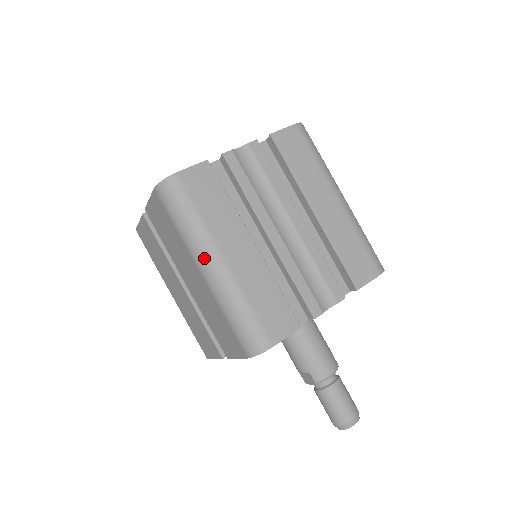
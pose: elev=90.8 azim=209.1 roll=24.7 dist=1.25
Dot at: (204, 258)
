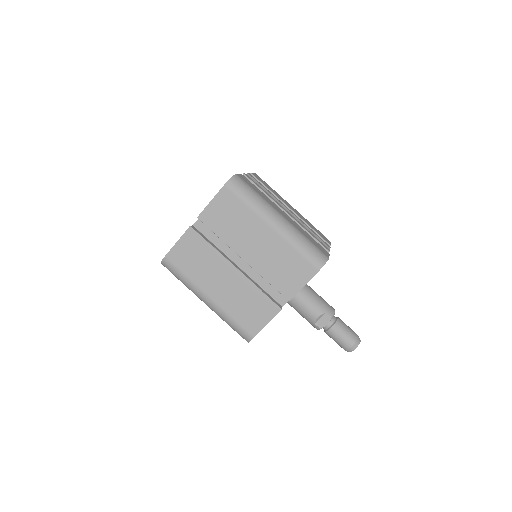
Dot at: (273, 216)
